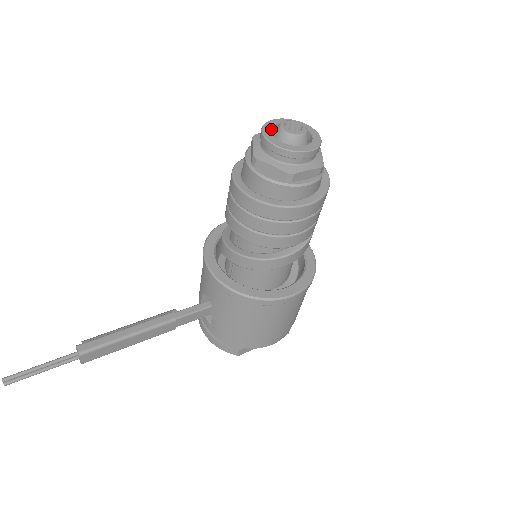
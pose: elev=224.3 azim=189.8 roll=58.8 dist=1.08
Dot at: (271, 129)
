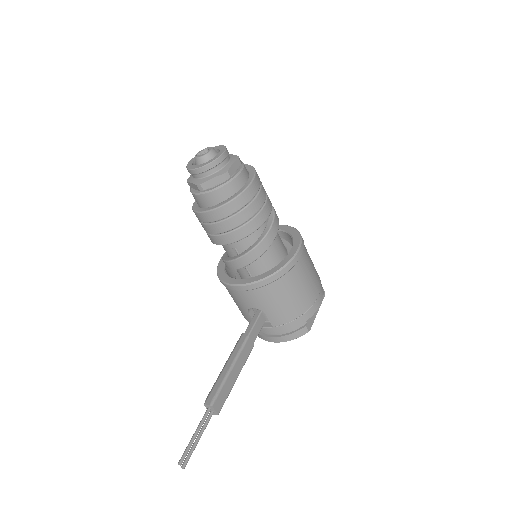
Dot at: occluded
